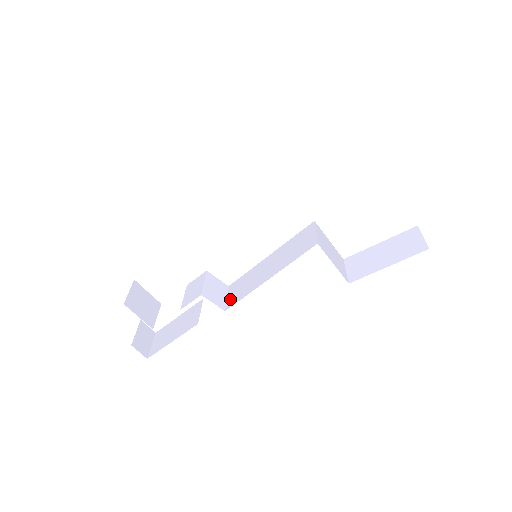
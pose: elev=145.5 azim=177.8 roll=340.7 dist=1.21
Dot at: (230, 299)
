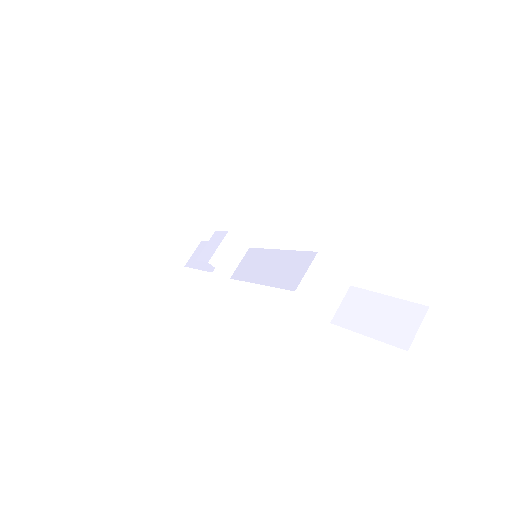
Dot at: (239, 268)
